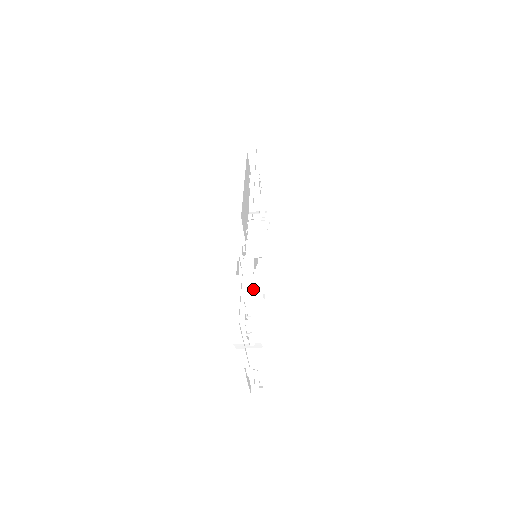
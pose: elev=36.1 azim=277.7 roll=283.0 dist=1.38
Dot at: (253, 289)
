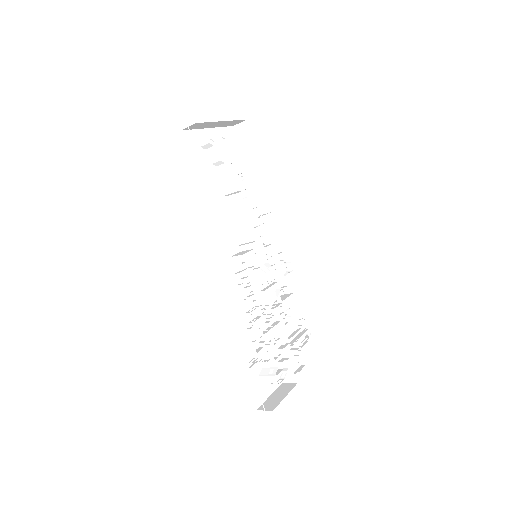
Dot at: (264, 362)
